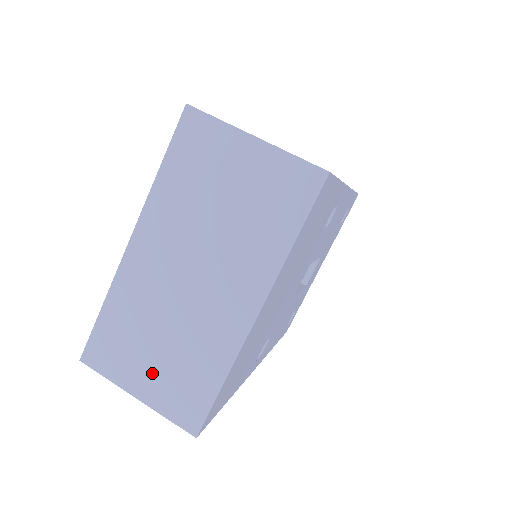
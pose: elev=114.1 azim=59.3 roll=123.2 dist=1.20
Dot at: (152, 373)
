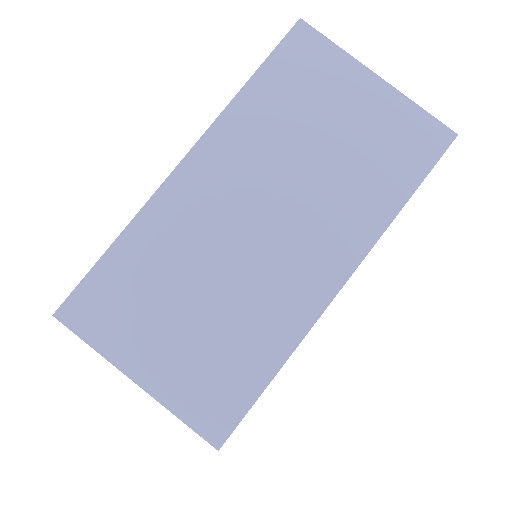
Dot at: (171, 347)
